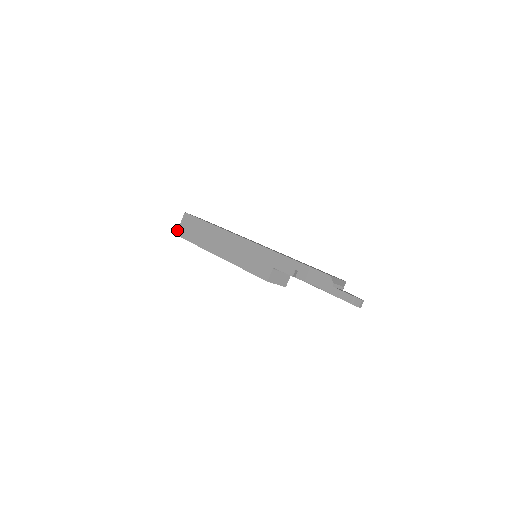
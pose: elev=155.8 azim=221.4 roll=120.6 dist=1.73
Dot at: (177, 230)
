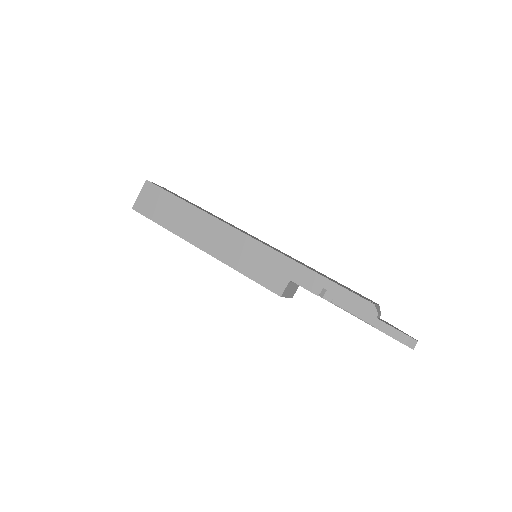
Dot at: (134, 203)
